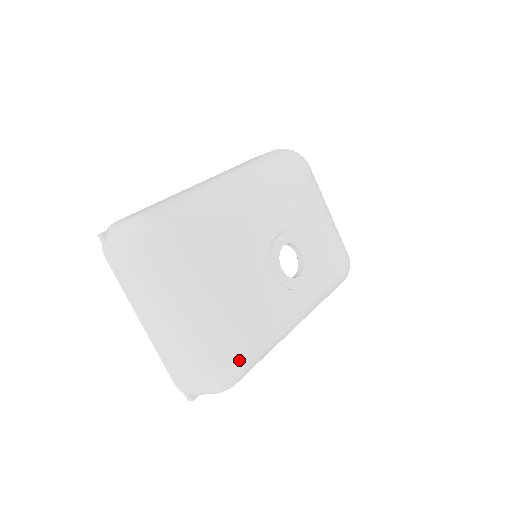
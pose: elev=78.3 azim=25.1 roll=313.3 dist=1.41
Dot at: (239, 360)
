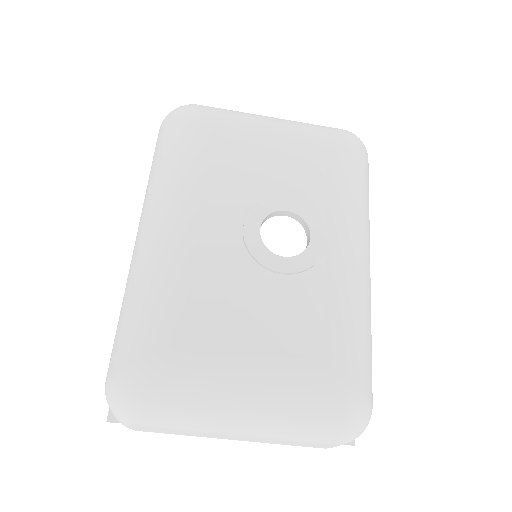
Dot at: (346, 396)
